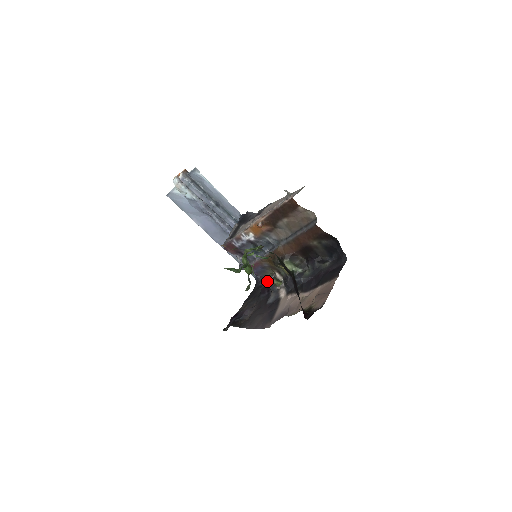
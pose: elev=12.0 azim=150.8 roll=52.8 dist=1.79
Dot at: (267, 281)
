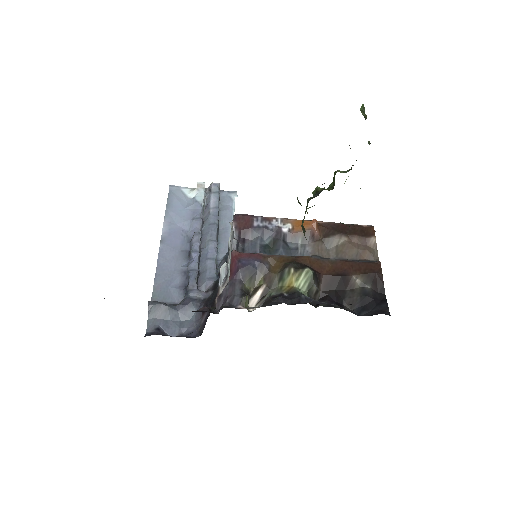
Dot at: (235, 291)
